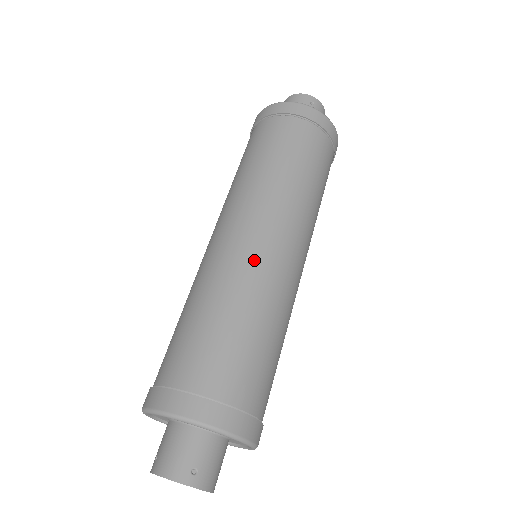
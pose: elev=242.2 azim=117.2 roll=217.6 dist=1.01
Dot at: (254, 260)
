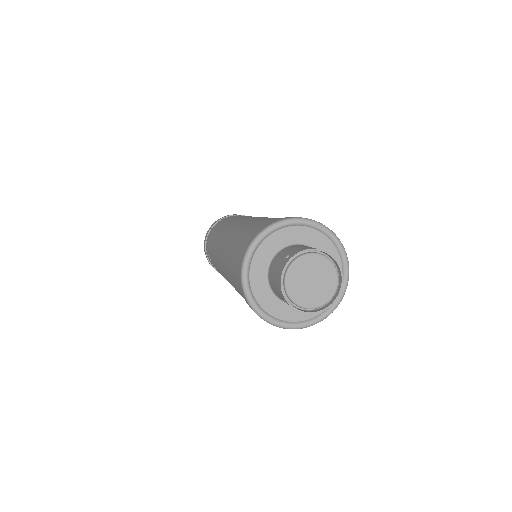
Dot at: occluded
